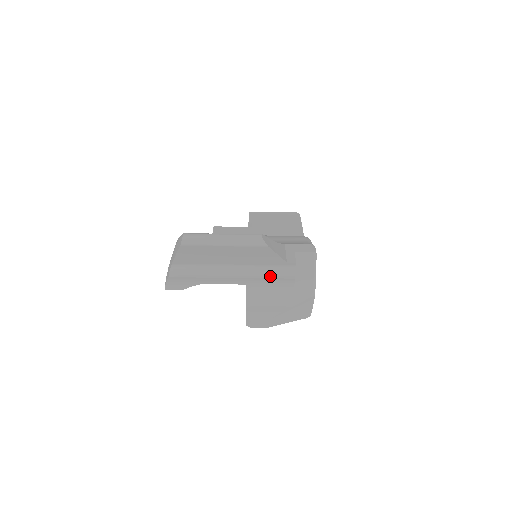
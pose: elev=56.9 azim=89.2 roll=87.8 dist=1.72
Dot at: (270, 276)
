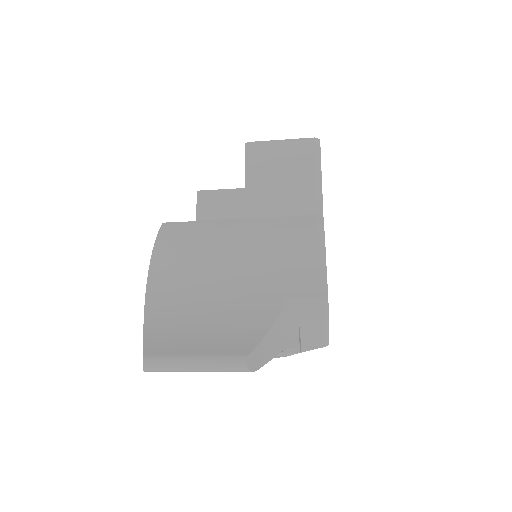
Dot at: occluded
